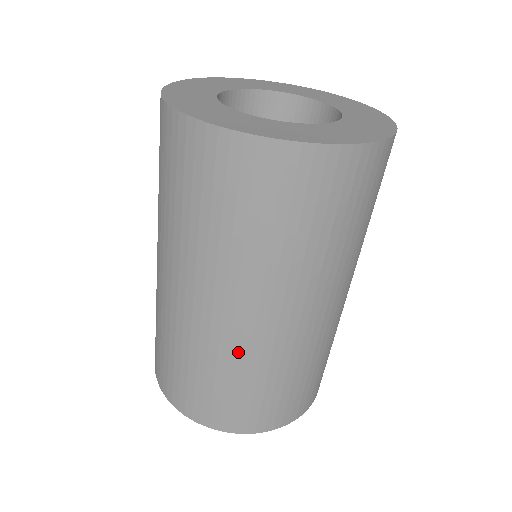
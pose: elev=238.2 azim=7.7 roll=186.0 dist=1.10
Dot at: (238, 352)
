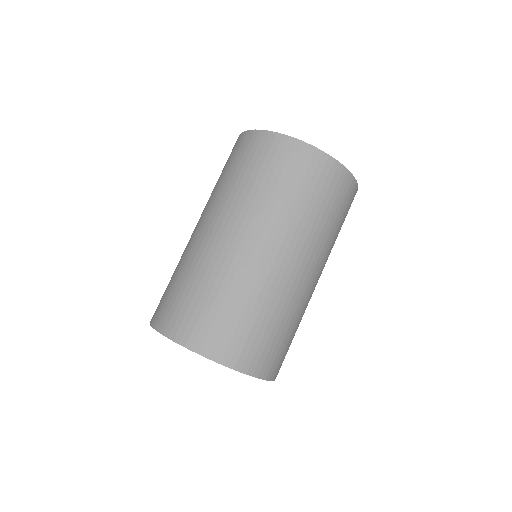
Dot at: (249, 278)
